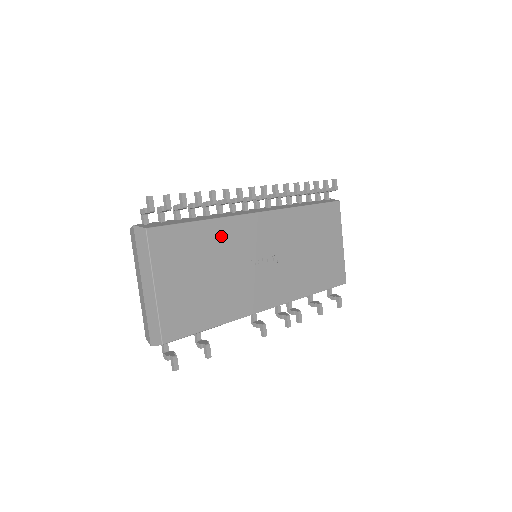
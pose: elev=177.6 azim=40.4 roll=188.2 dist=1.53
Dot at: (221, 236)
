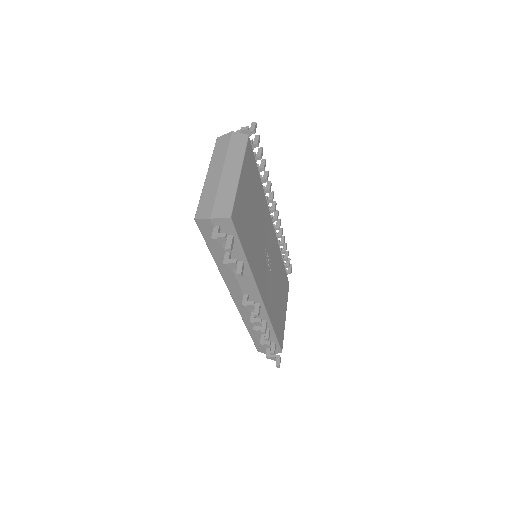
Dot at: (262, 204)
